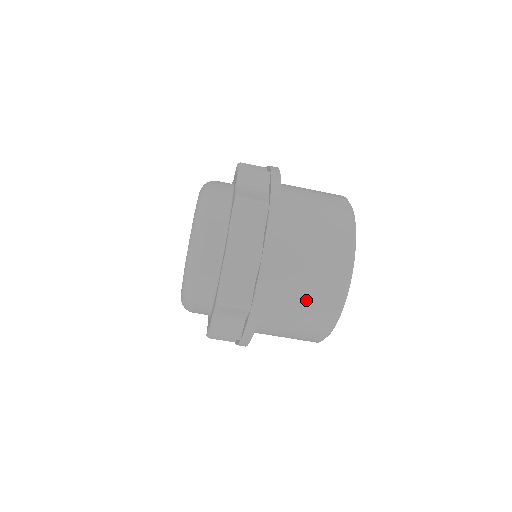
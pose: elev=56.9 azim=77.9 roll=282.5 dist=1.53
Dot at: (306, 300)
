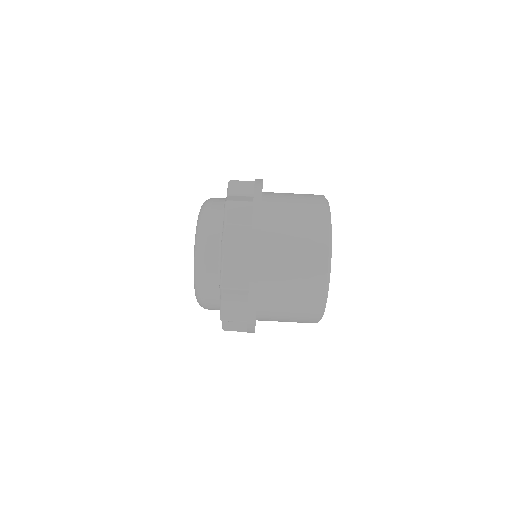
Dot at: (296, 278)
